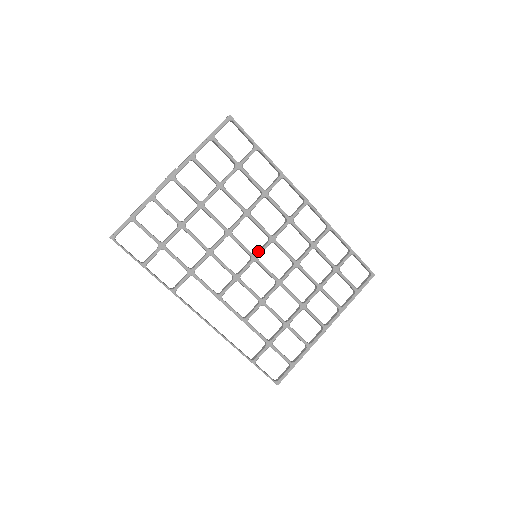
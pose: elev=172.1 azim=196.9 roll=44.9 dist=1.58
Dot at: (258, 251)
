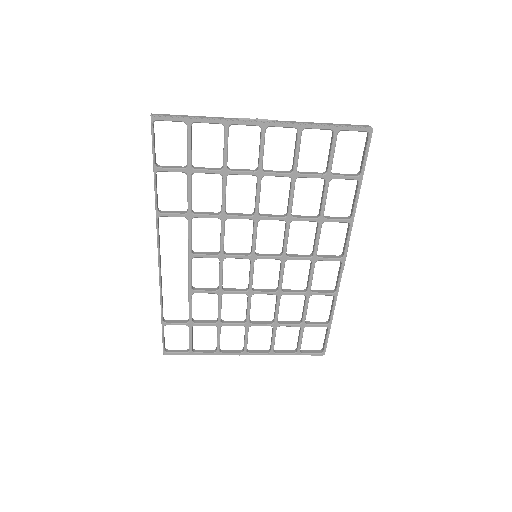
Dot at: (262, 254)
